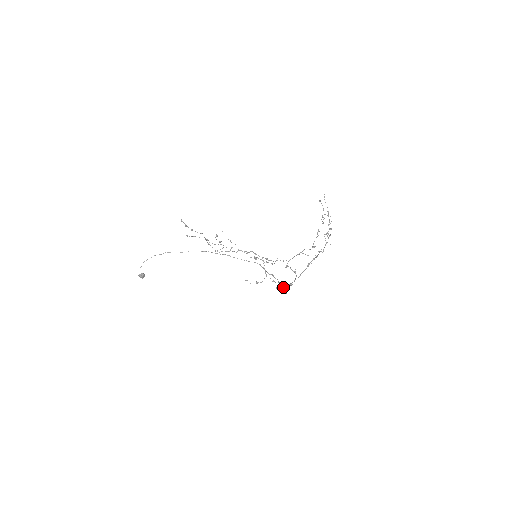
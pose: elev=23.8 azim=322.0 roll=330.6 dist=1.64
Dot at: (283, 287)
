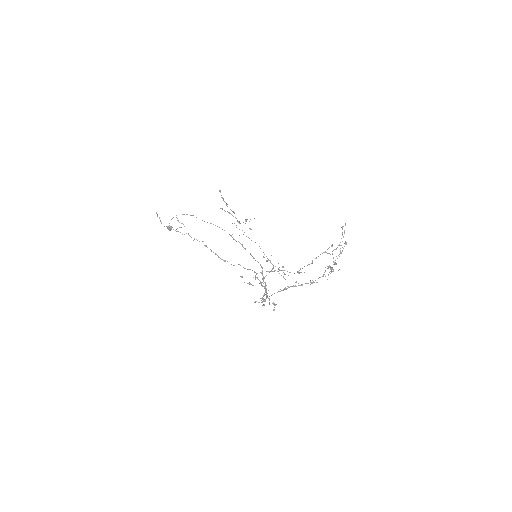
Dot at: (261, 300)
